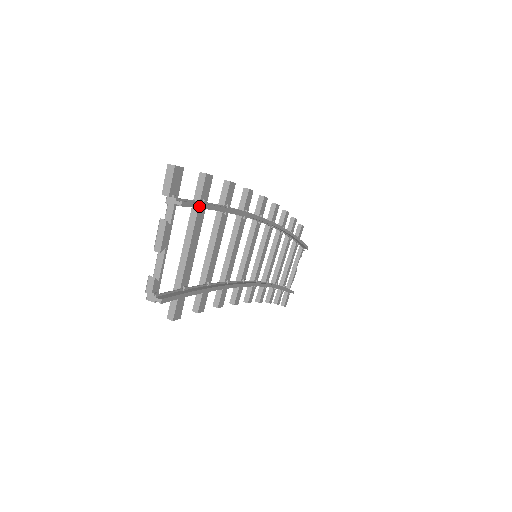
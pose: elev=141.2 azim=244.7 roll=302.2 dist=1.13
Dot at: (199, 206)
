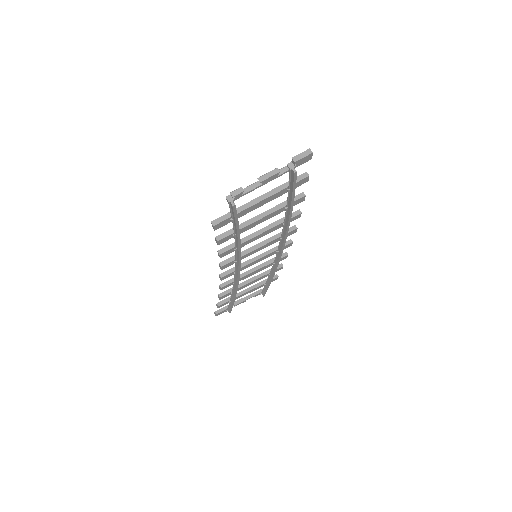
Dot at: (294, 185)
